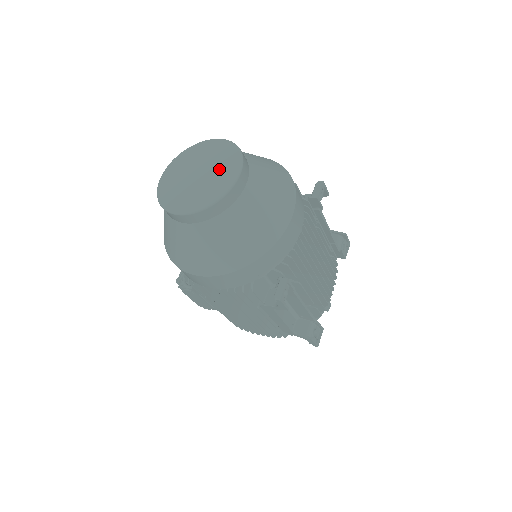
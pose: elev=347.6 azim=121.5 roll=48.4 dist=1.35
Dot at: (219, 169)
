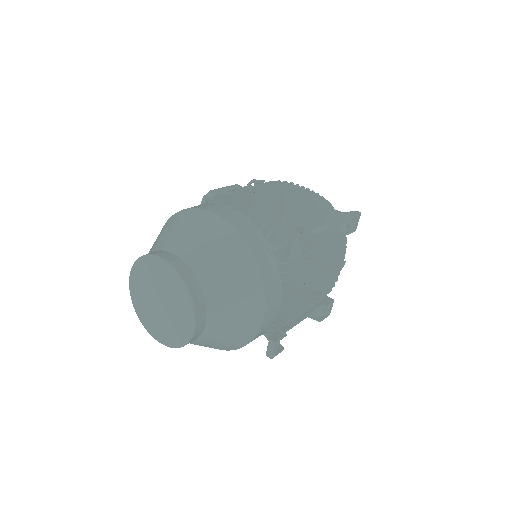
Dot at: (175, 308)
